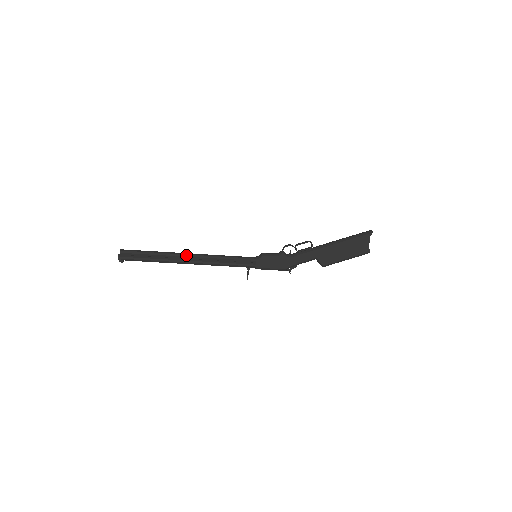
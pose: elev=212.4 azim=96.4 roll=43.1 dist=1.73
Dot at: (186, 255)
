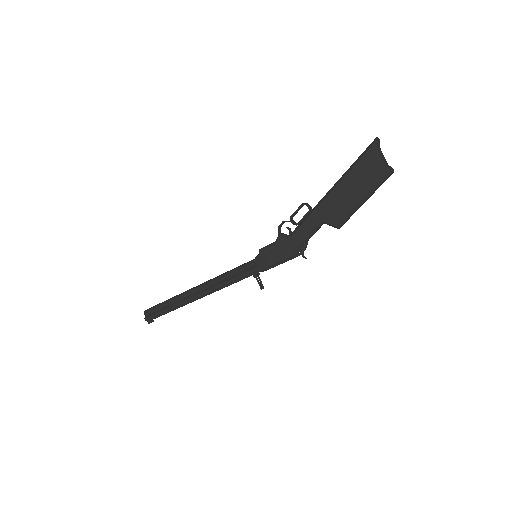
Dot at: (192, 290)
